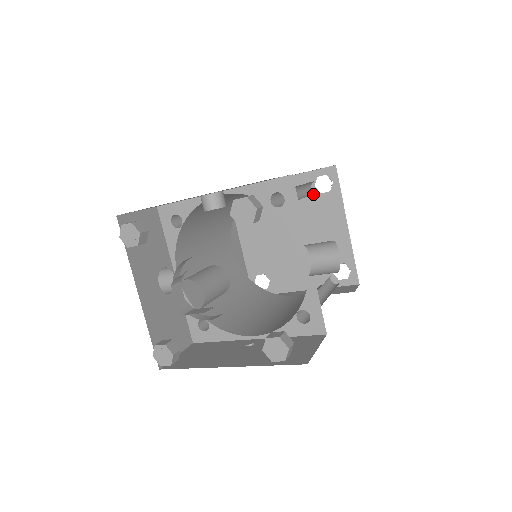
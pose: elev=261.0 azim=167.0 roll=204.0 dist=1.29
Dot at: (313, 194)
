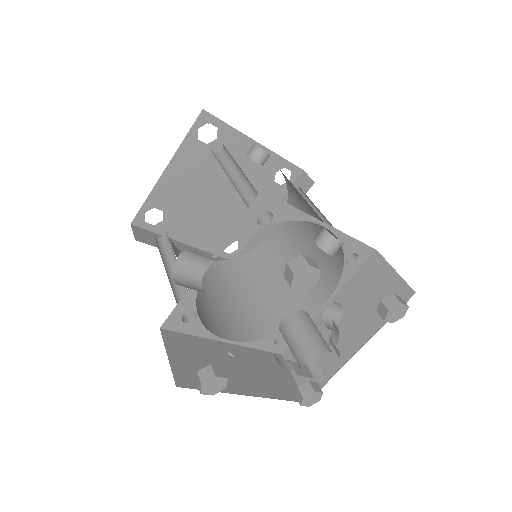
Dot at: (269, 177)
